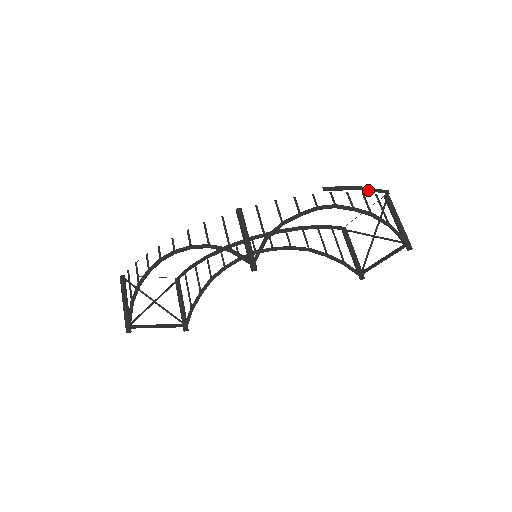
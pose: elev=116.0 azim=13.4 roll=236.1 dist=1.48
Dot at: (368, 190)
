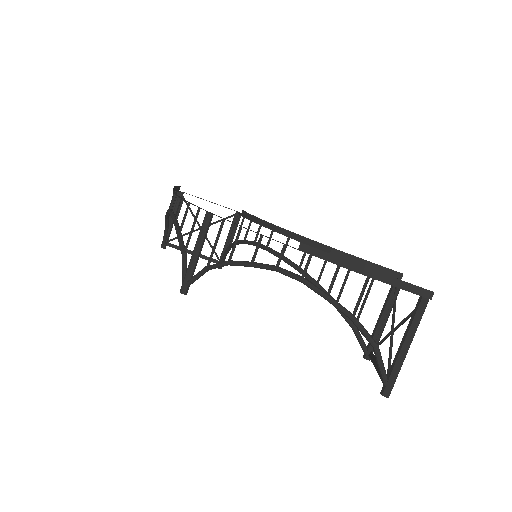
Dot at: (381, 279)
